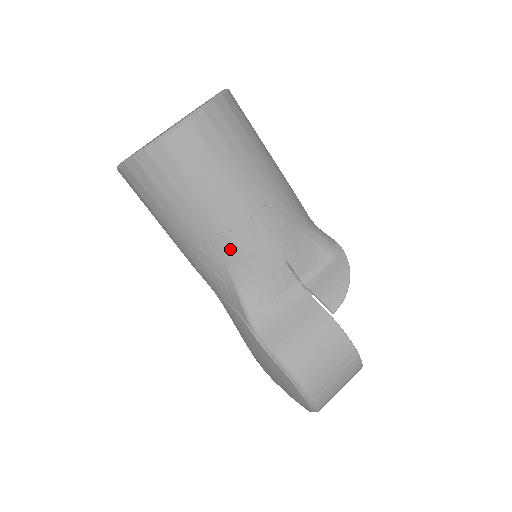
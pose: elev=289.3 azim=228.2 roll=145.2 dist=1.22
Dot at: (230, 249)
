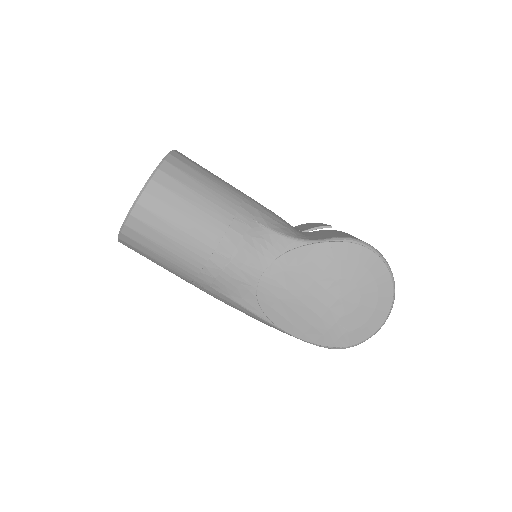
Dot at: (251, 210)
